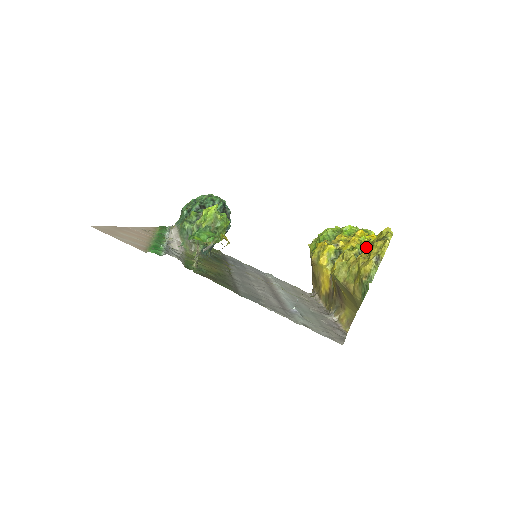
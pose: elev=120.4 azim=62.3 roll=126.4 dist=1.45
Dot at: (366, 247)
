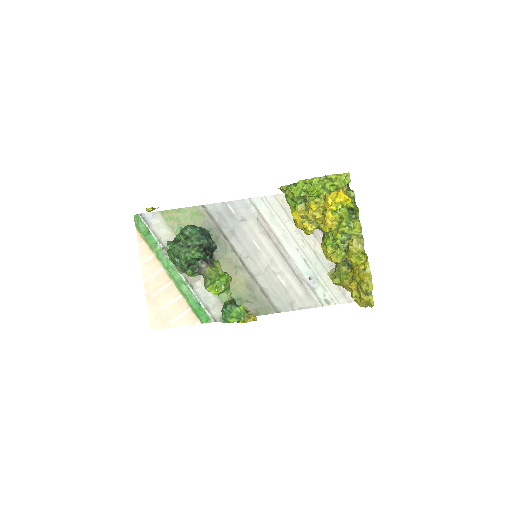
Dot at: occluded
